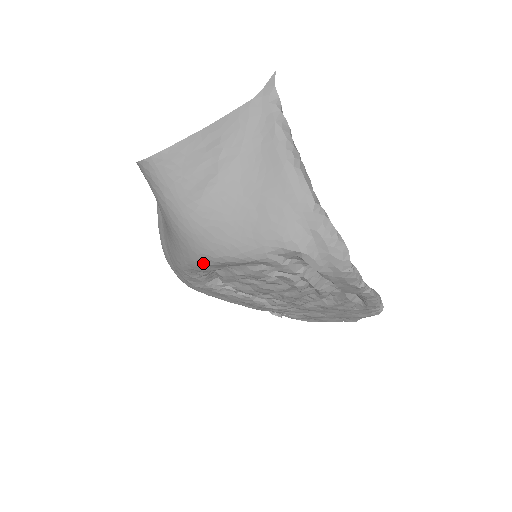
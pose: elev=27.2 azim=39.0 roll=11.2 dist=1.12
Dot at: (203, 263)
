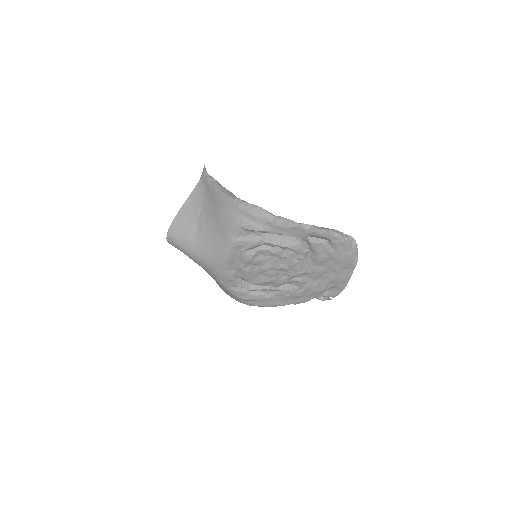
Dot at: (221, 271)
